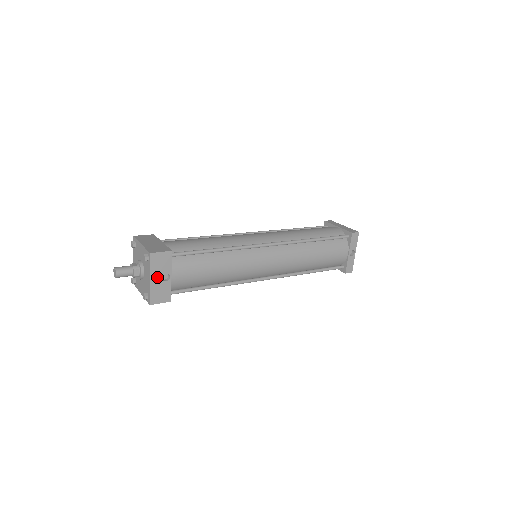
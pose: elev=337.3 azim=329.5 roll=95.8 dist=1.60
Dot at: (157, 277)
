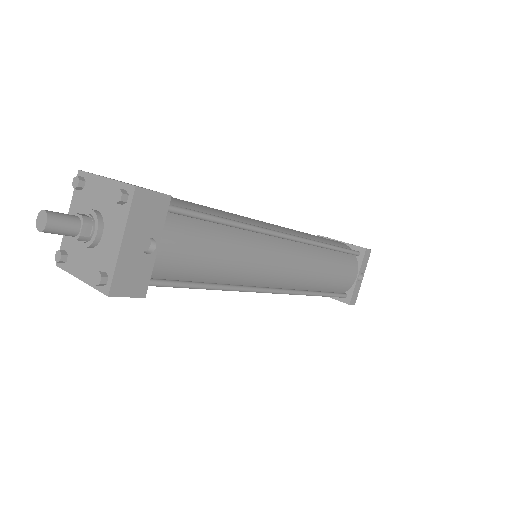
Dot at: (135, 240)
